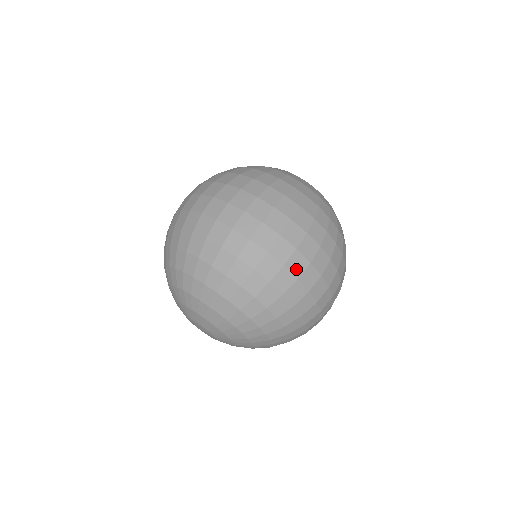
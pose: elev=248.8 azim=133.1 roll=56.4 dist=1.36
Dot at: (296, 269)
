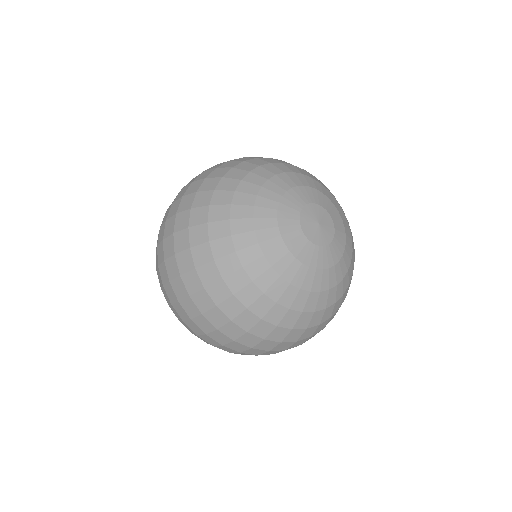
Dot at: (243, 354)
